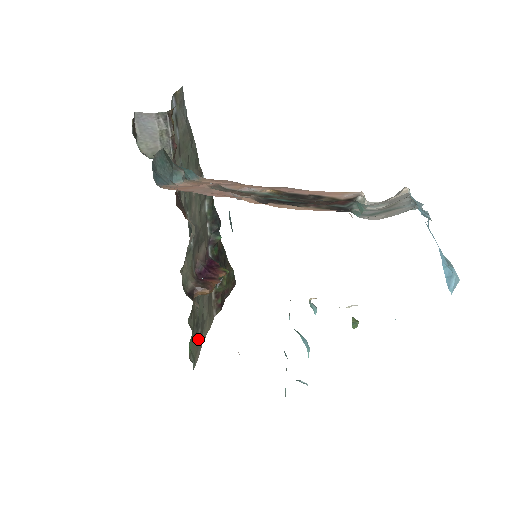
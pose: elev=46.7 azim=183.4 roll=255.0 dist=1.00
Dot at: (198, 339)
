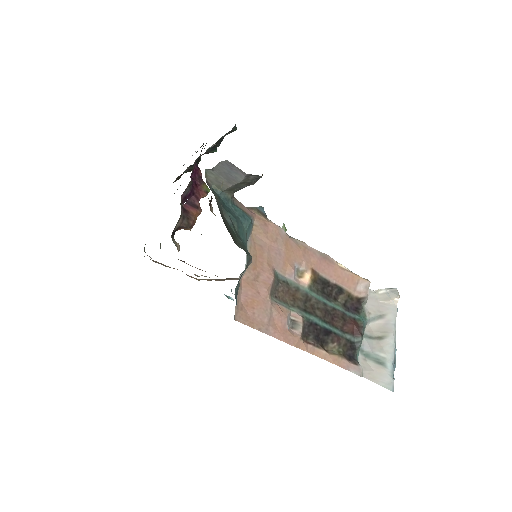
Dot at: occluded
